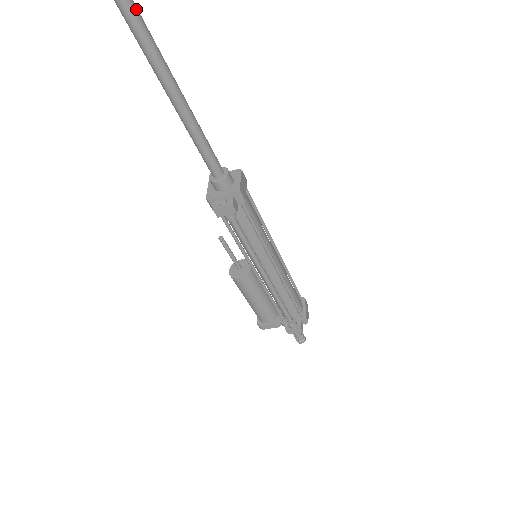
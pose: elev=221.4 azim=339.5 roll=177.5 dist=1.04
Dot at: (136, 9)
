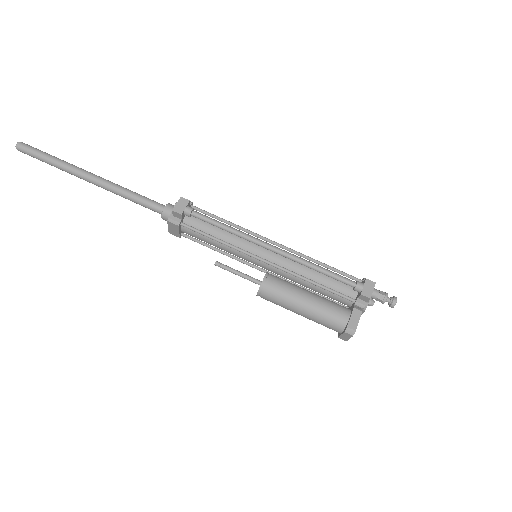
Dot at: (53, 157)
